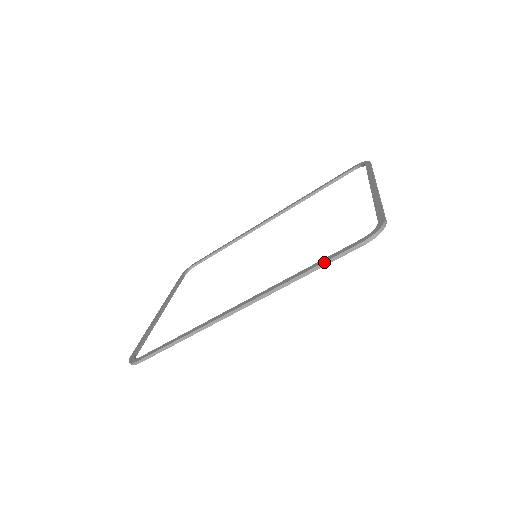
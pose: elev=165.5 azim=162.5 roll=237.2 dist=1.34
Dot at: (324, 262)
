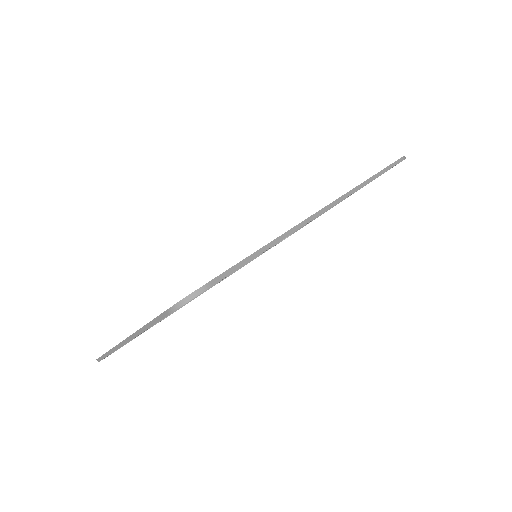
Dot at: (384, 168)
